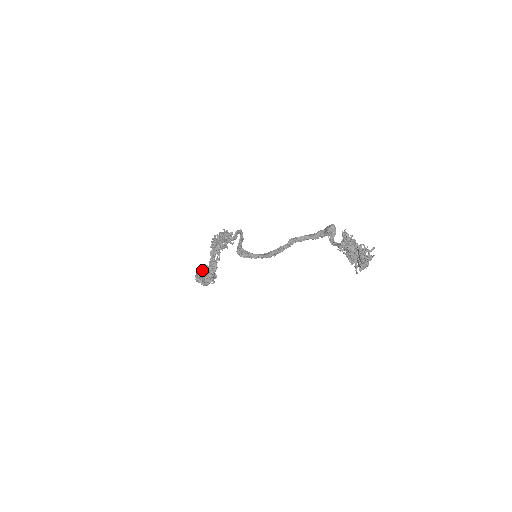
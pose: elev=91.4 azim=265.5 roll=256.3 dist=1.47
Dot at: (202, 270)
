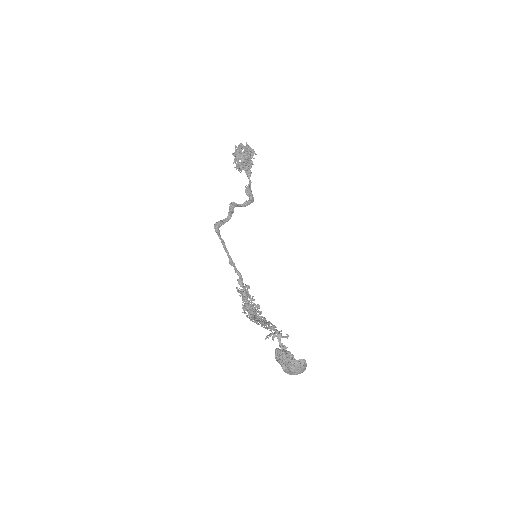
Dot at: occluded
